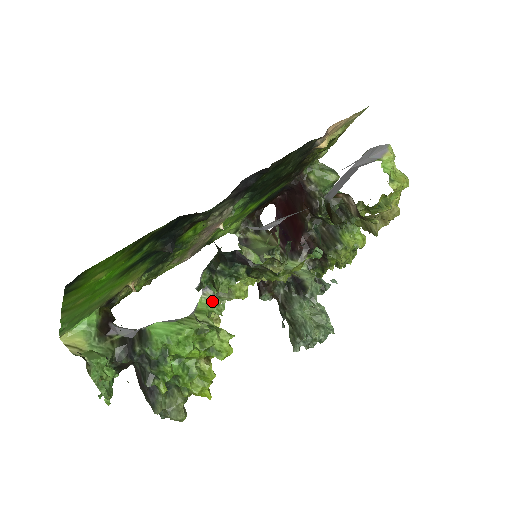
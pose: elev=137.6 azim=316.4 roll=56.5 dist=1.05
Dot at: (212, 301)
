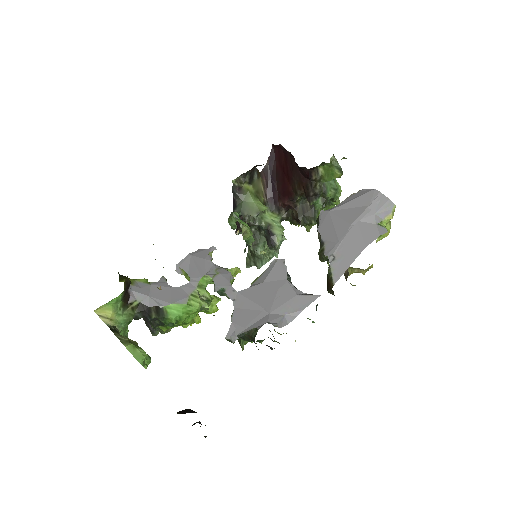
Dot at: (211, 278)
